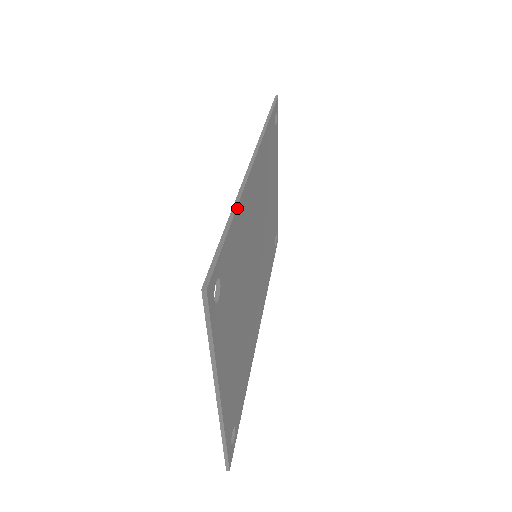
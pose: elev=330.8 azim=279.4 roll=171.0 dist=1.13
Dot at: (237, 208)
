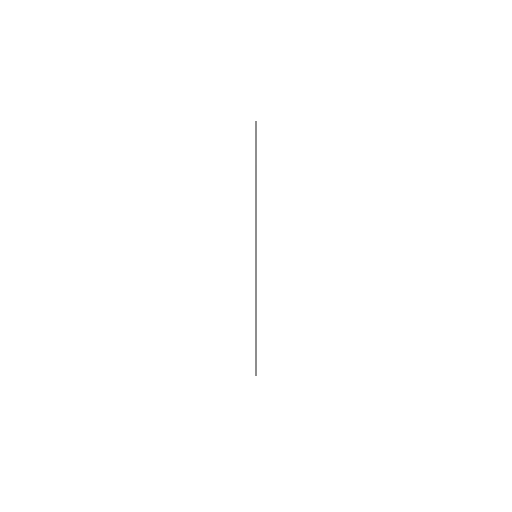
Dot at: occluded
